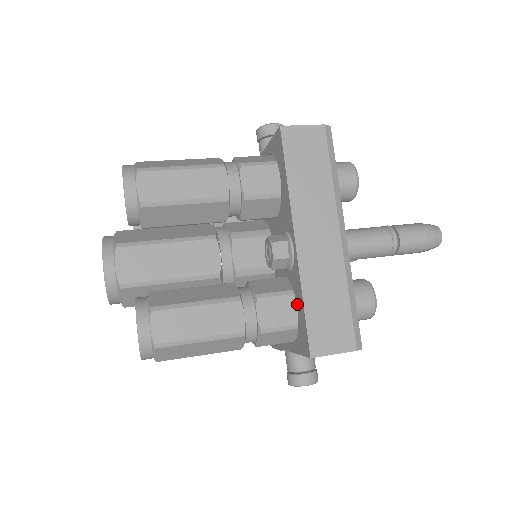
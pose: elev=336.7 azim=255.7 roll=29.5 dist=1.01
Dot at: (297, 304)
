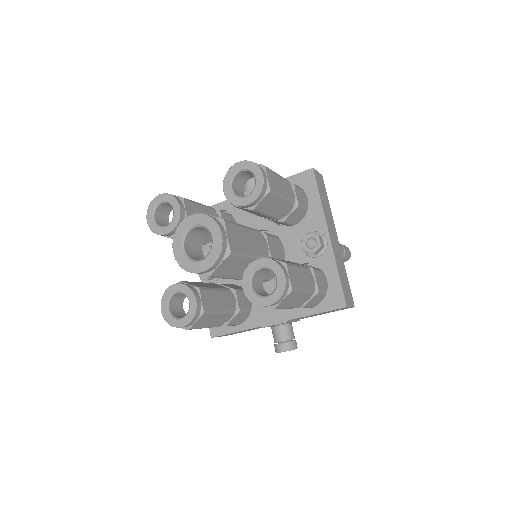
Dot at: (327, 277)
